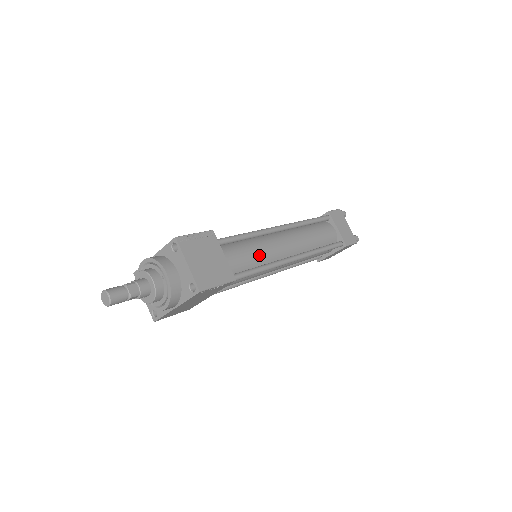
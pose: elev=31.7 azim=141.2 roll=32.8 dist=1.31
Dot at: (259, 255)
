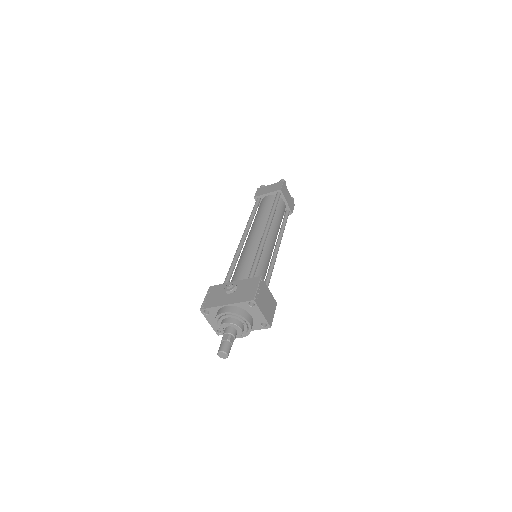
Dot at: (268, 264)
